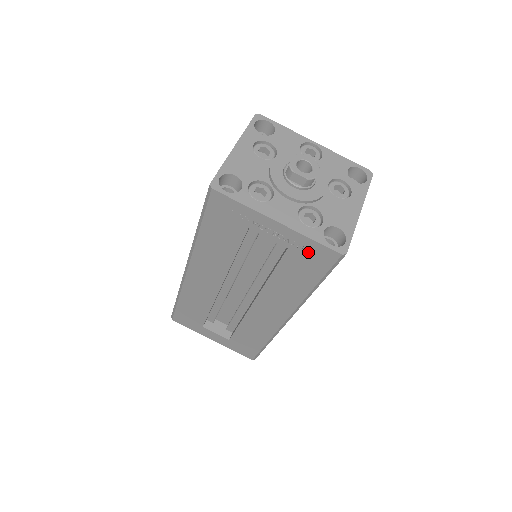
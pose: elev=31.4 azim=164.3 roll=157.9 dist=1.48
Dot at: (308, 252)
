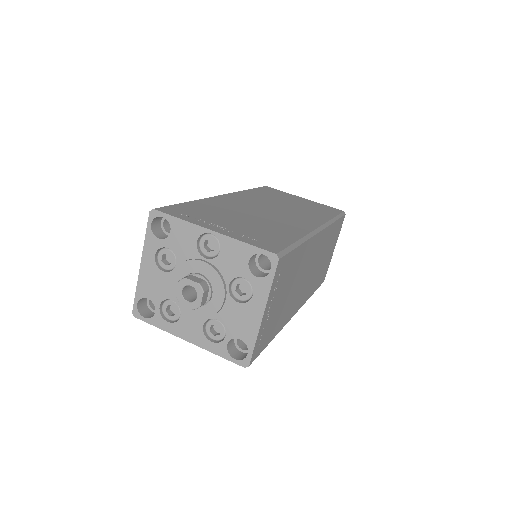
Dot at: occluded
